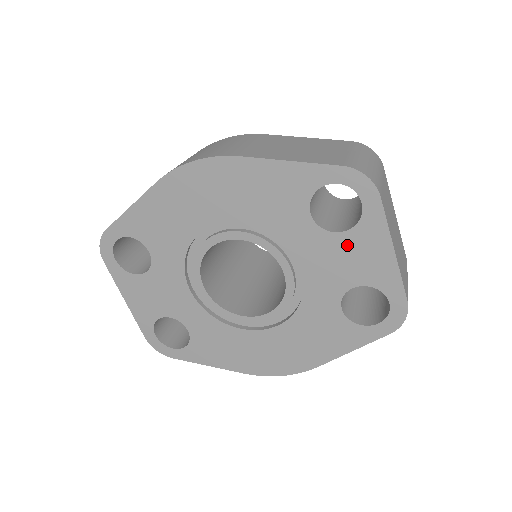
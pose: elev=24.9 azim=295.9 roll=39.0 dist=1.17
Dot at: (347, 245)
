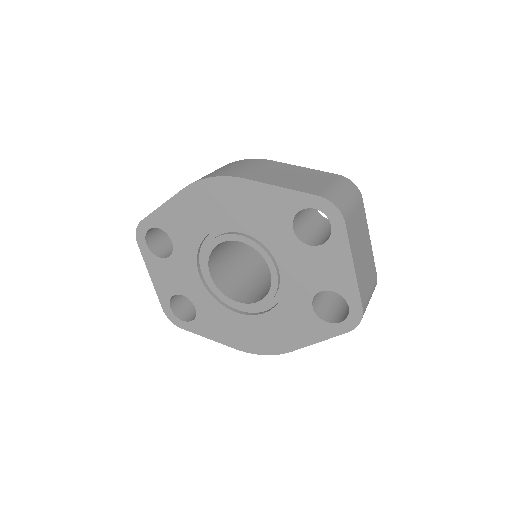
Dot at: (319, 257)
